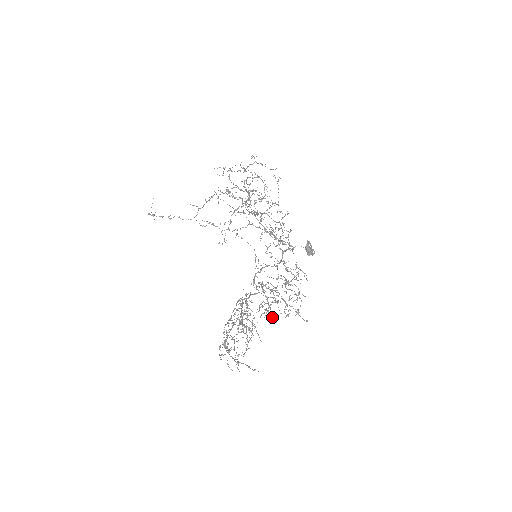
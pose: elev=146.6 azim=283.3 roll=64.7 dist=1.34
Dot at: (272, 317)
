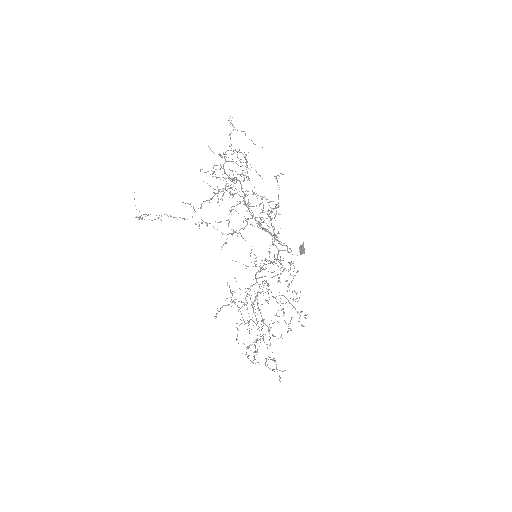
Dot at: occluded
